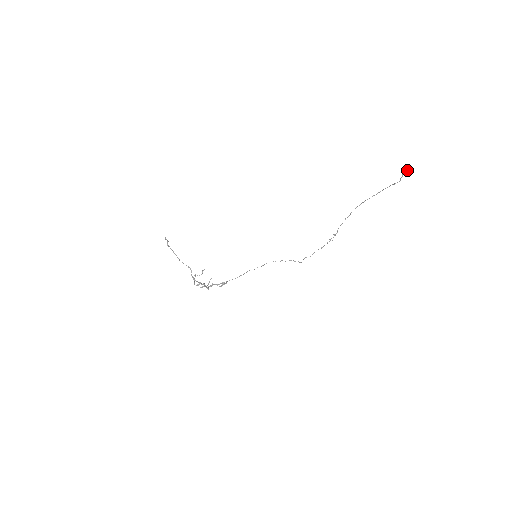
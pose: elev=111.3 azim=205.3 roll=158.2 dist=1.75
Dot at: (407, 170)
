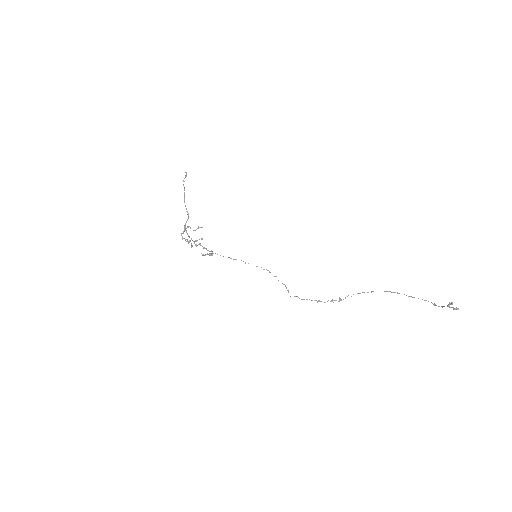
Dot at: (456, 307)
